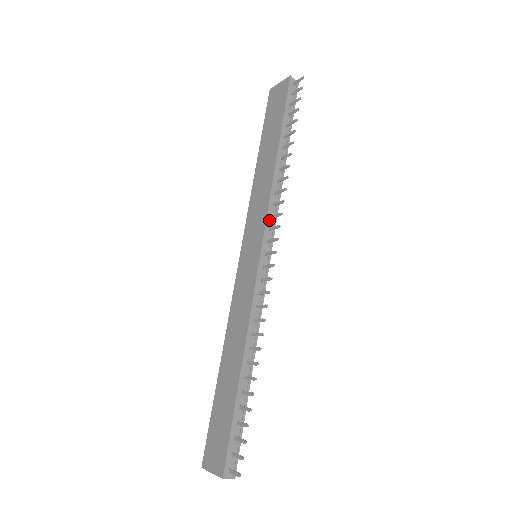
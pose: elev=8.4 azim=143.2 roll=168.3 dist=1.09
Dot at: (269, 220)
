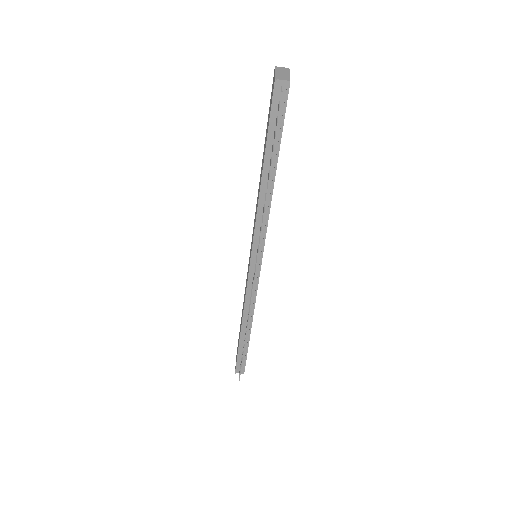
Dot at: (257, 239)
